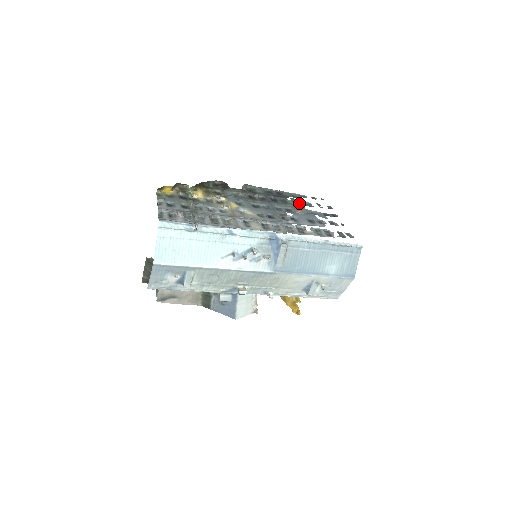
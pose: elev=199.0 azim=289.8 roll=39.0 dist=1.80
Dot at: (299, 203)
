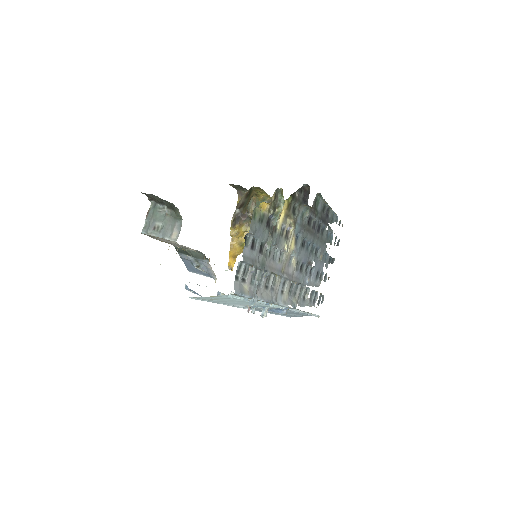
Dot at: (328, 234)
